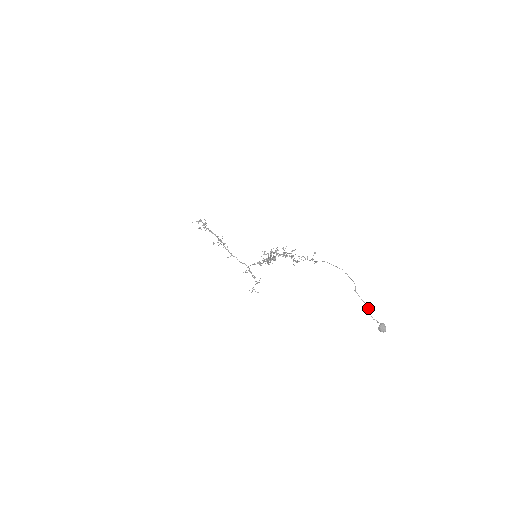
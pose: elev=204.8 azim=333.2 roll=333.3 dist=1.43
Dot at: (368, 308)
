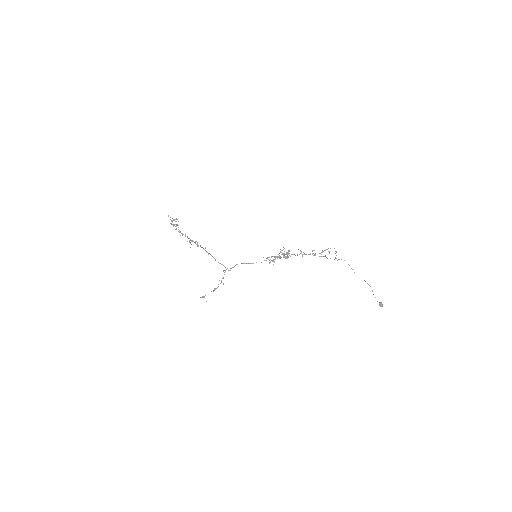
Dot at: occluded
